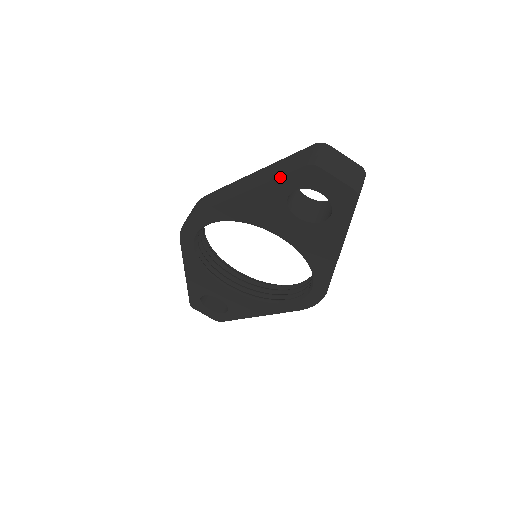
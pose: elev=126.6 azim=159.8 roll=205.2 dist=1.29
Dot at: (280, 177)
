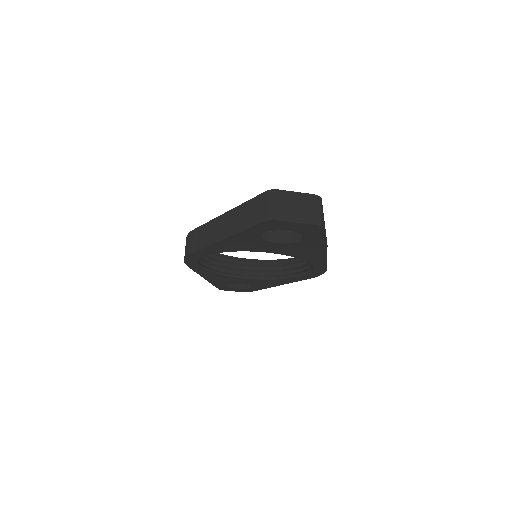
Dot at: (247, 229)
